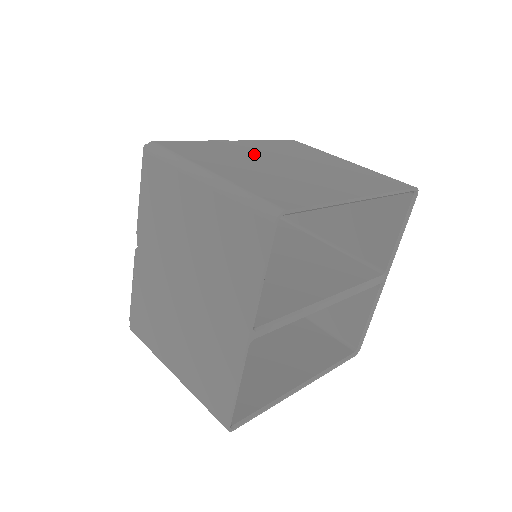
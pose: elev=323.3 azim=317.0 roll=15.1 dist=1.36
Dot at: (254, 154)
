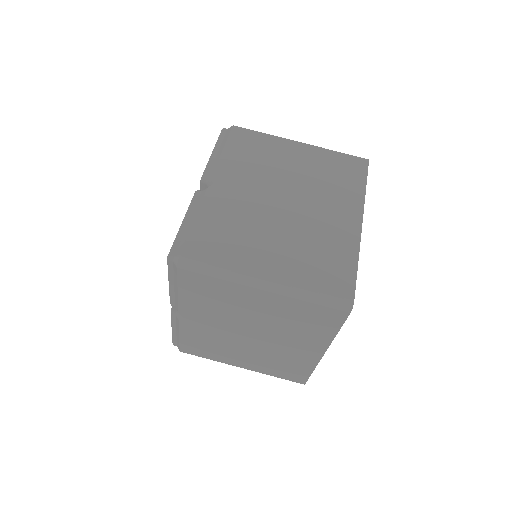
Dot at: (250, 204)
